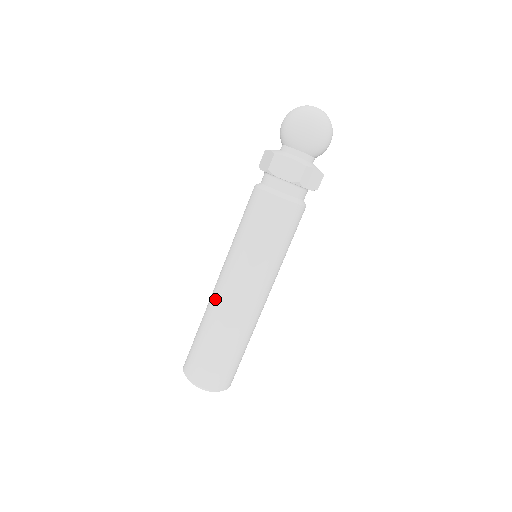
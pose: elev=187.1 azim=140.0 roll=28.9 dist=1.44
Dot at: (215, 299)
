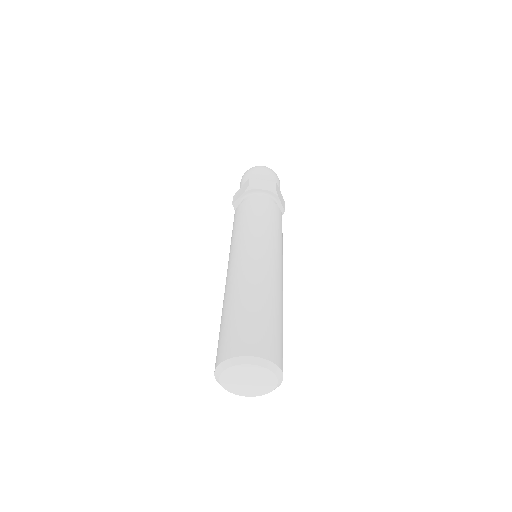
Dot at: occluded
